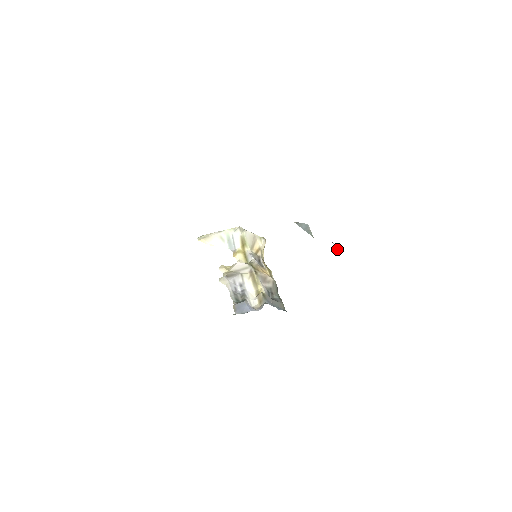
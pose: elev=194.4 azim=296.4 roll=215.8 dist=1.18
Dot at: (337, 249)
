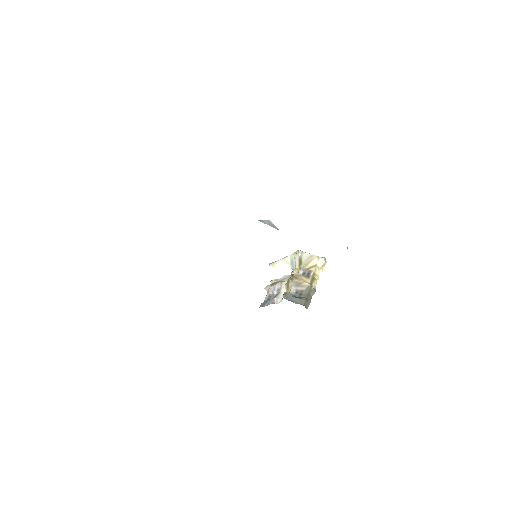
Dot at: (347, 247)
